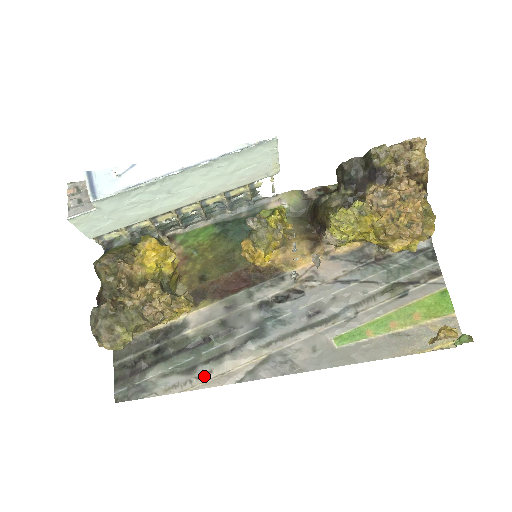
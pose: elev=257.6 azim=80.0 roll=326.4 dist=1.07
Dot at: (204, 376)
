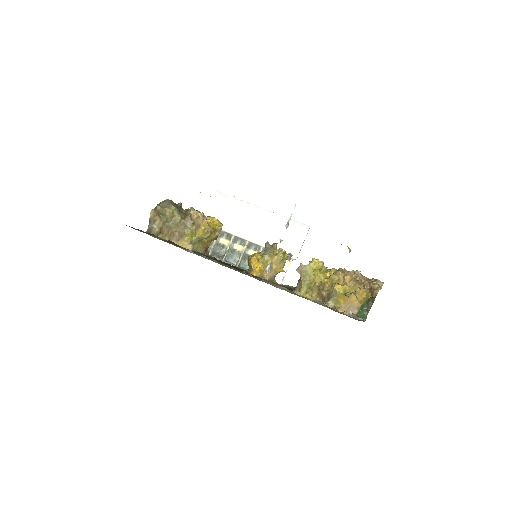
Dot at: occluded
